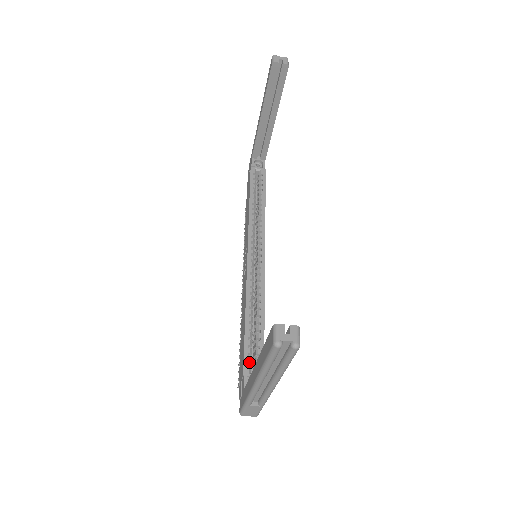
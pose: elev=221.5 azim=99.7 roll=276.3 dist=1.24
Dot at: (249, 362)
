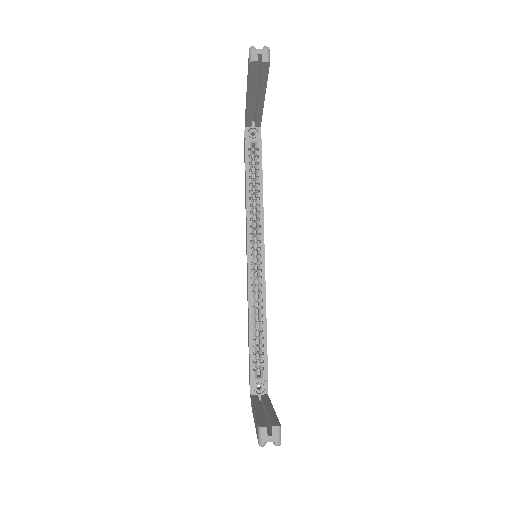
Dot at: (255, 367)
